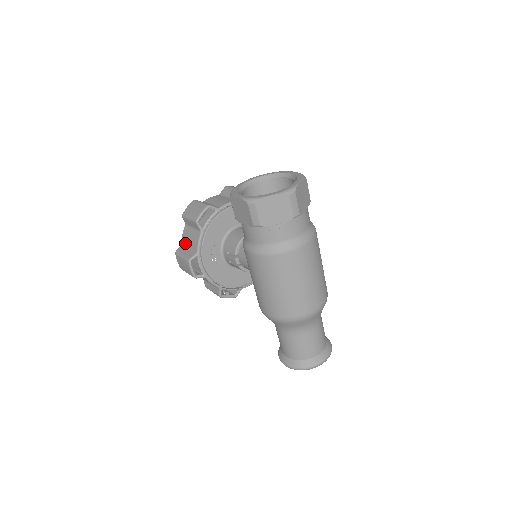
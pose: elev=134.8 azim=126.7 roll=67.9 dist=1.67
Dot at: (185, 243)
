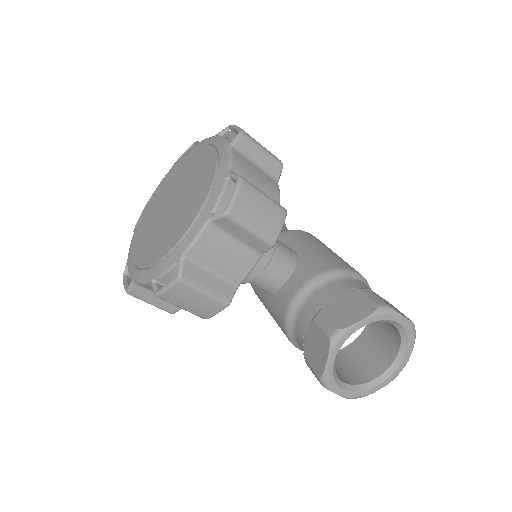
Dot at: (149, 290)
